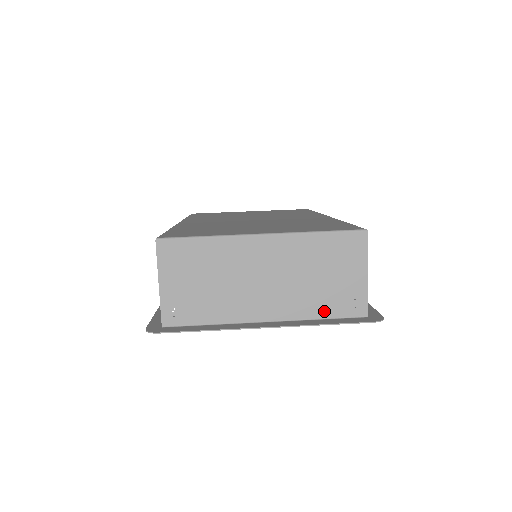
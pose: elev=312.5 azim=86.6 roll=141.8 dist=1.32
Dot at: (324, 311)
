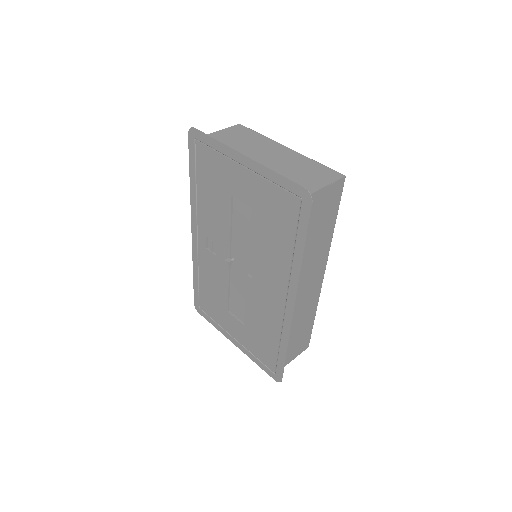
Dot at: occluded
